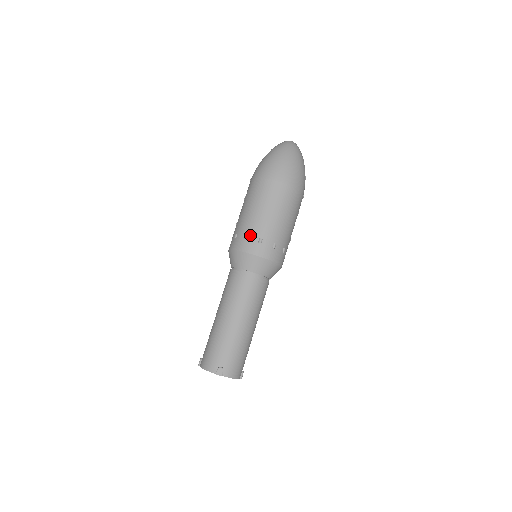
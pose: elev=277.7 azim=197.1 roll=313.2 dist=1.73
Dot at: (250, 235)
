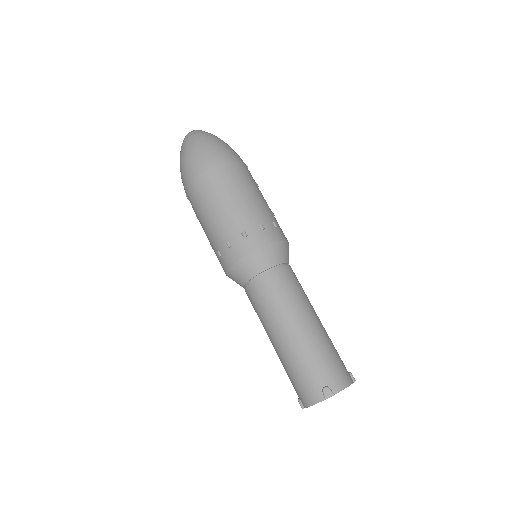
Dot at: (230, 239)
